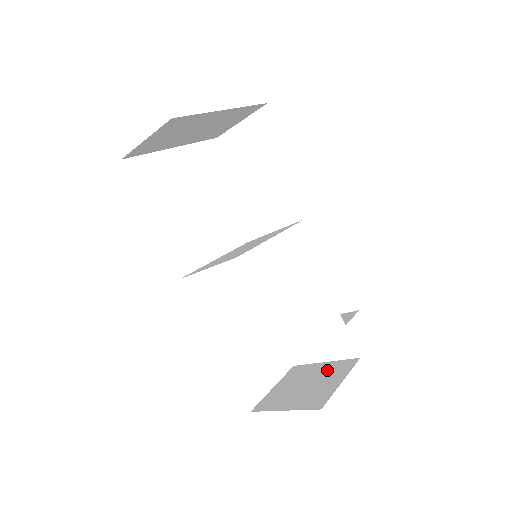
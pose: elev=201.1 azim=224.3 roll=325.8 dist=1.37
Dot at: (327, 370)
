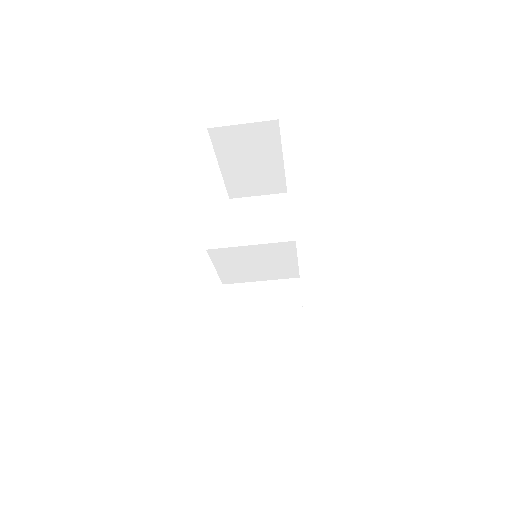
Dot at: occluded
